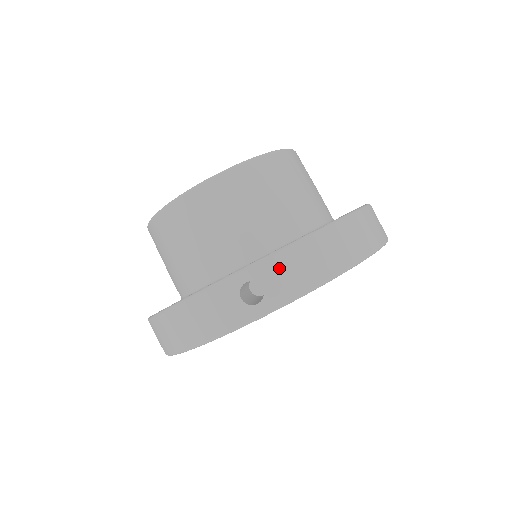
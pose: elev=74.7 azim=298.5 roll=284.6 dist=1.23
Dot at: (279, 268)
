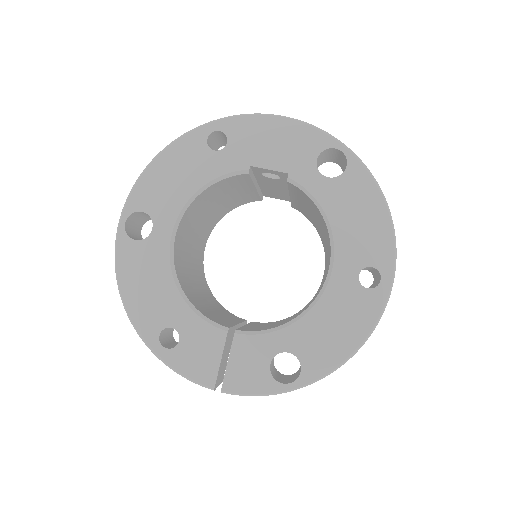
Dot at: occluded
